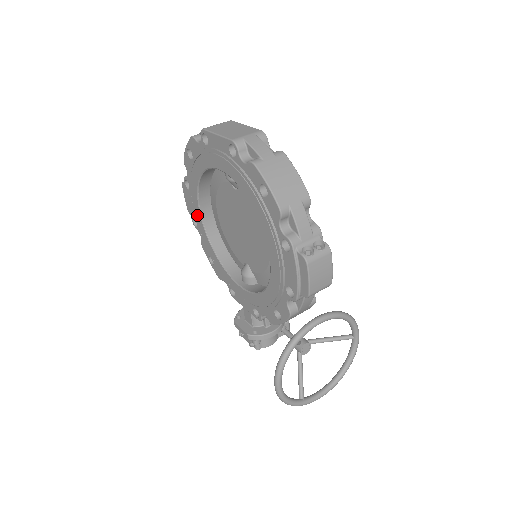
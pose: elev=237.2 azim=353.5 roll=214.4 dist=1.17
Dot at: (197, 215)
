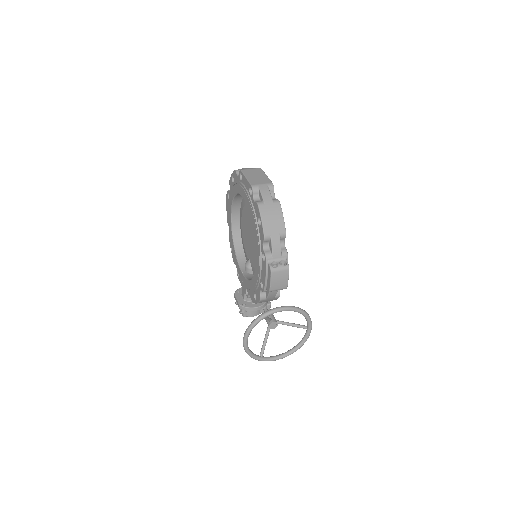
Dot at: (229, 217)
